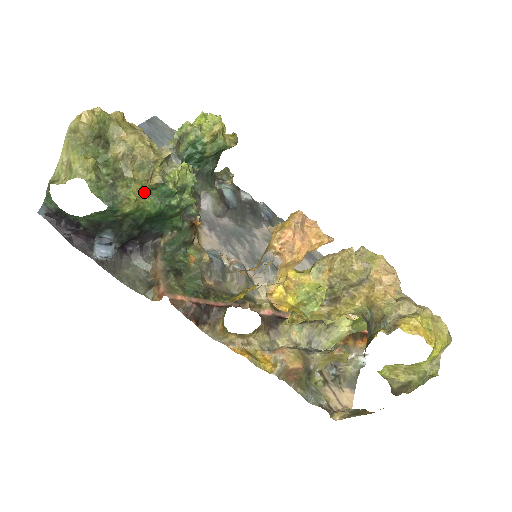
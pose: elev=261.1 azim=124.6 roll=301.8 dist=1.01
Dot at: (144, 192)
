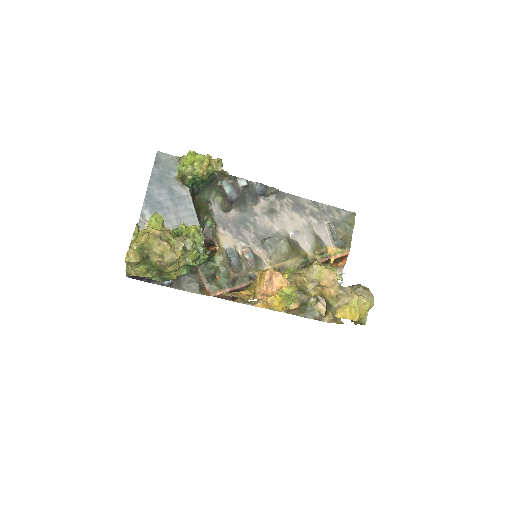
Dot at: (178, 268)
